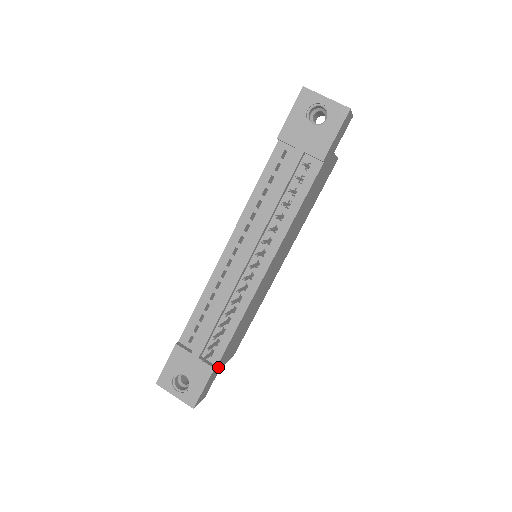
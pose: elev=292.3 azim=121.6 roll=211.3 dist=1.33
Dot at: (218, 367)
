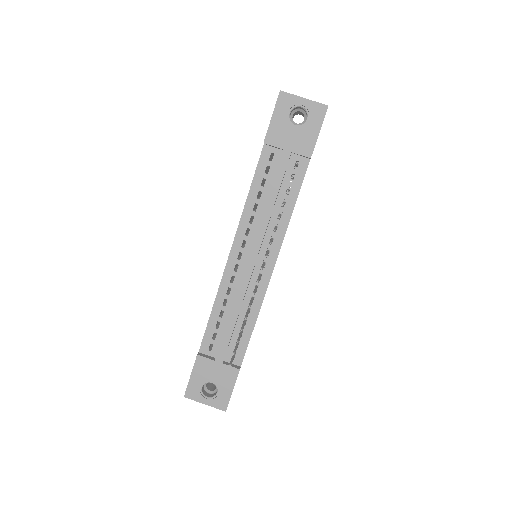
Dot at: occluded
